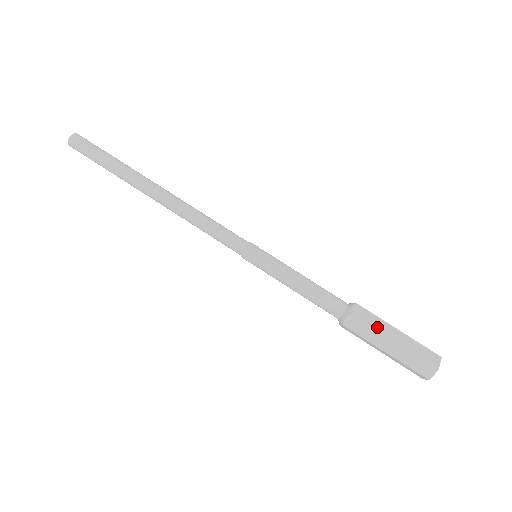
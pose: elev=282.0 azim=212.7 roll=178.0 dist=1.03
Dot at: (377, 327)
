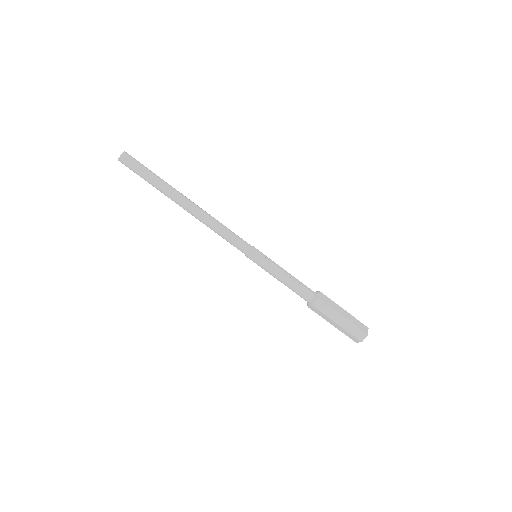
Dot at: (328, 315)
